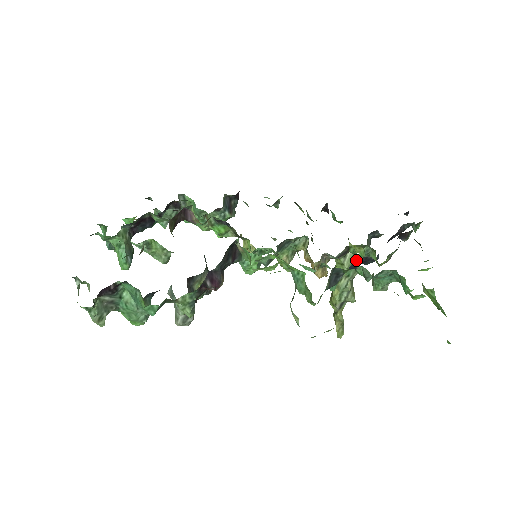
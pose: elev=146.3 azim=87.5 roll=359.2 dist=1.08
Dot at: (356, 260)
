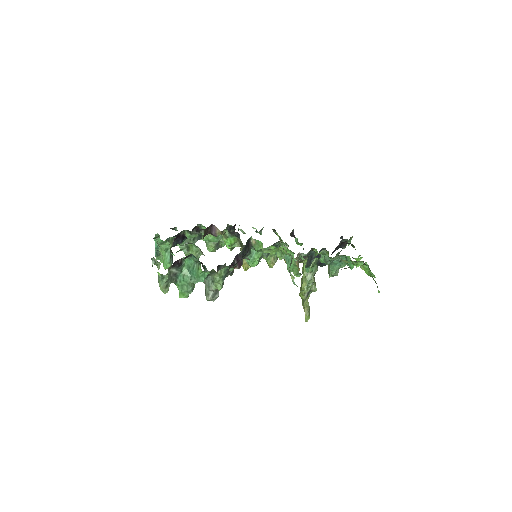
Dot at: (316, 260)
